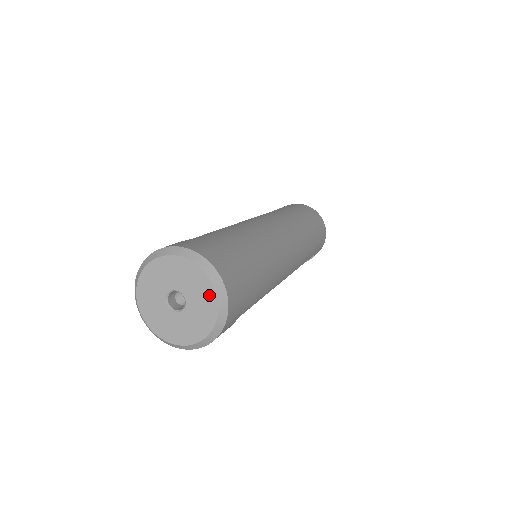
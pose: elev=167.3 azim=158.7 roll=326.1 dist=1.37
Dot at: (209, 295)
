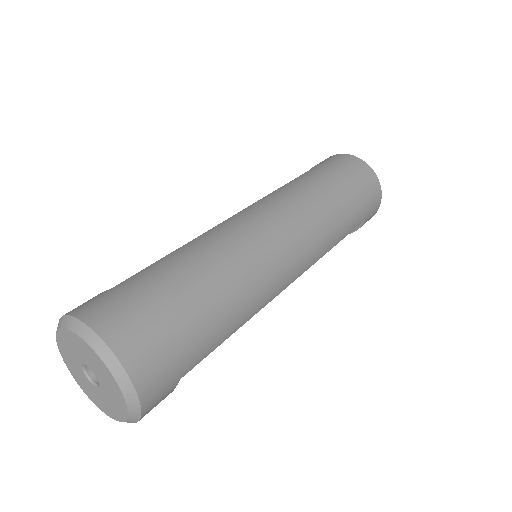
Dot at: (109, 377)
